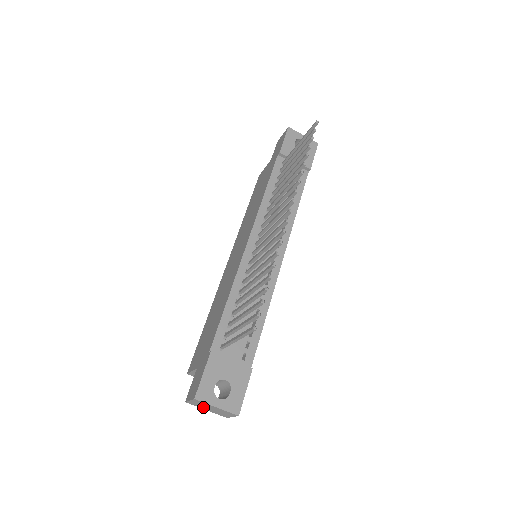
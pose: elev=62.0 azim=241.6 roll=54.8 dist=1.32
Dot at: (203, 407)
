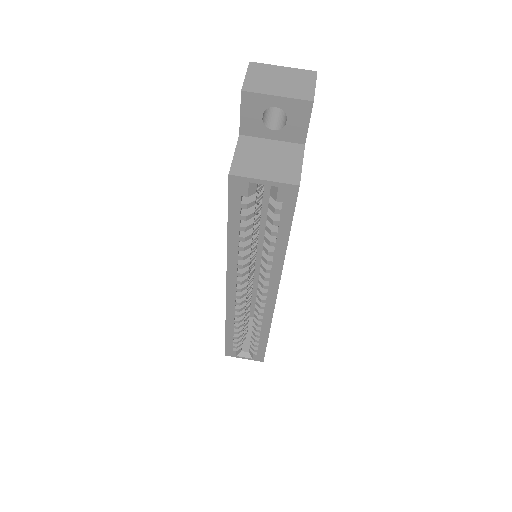
Dot at: (269, 87)
